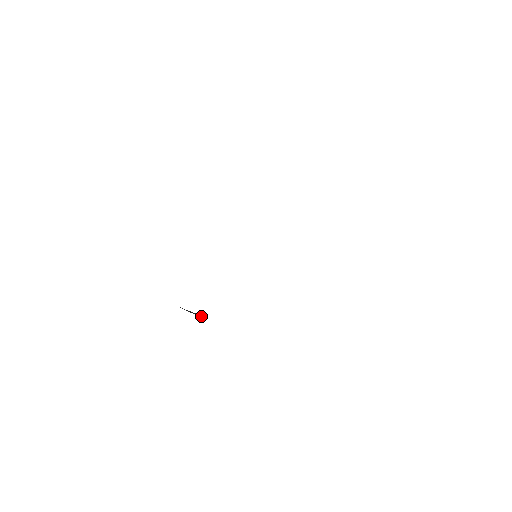
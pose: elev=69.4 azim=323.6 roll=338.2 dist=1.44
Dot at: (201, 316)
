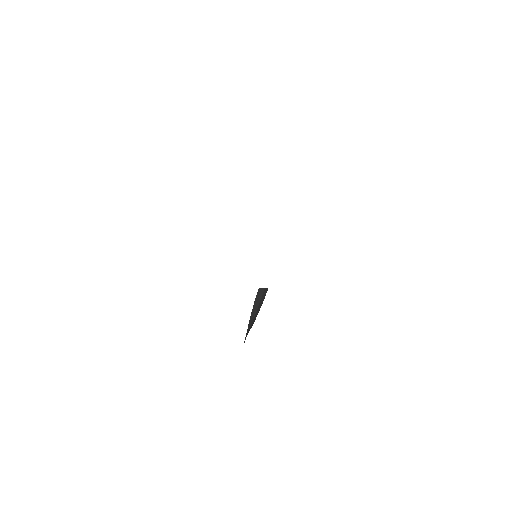
Dot at: (262, 290)
